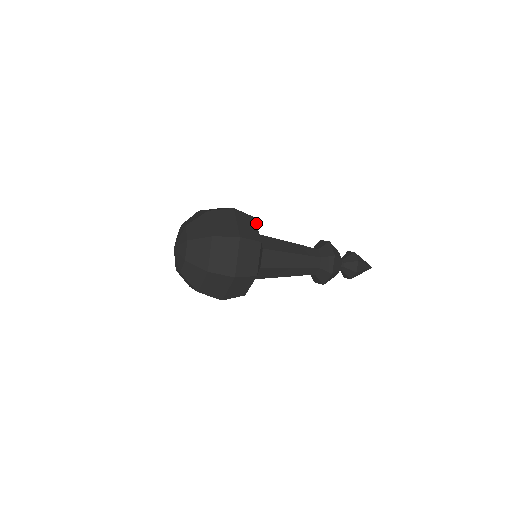
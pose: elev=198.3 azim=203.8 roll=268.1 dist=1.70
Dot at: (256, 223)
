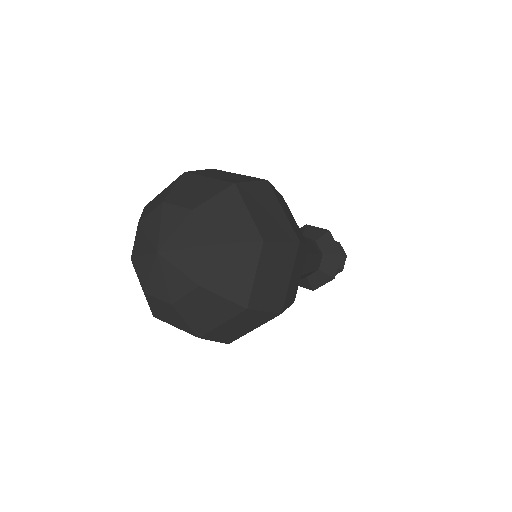
Dot at: occluded
